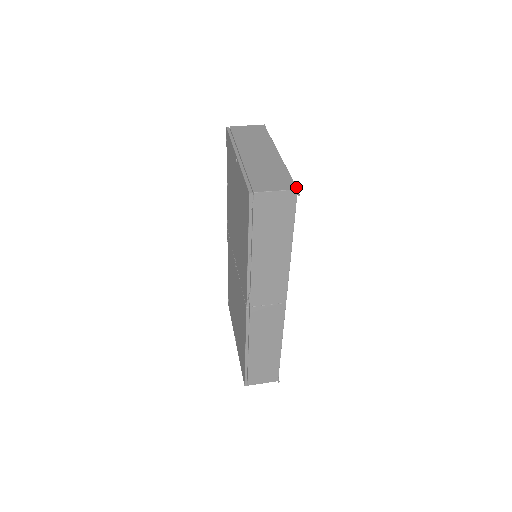
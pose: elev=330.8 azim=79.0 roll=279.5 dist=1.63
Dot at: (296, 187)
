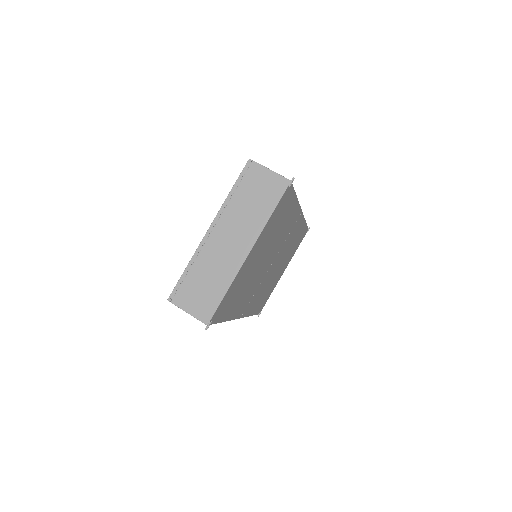
Dot at: (208, 322)
